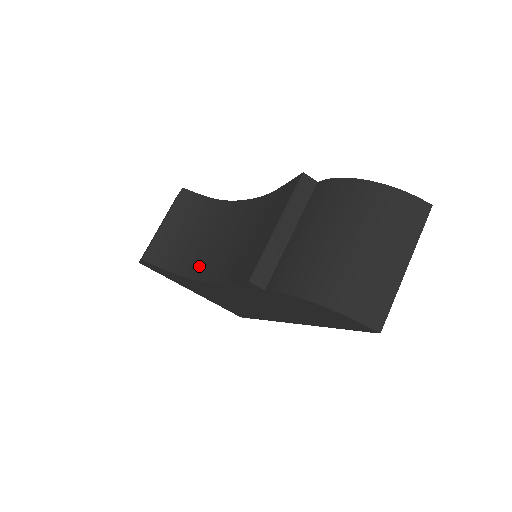
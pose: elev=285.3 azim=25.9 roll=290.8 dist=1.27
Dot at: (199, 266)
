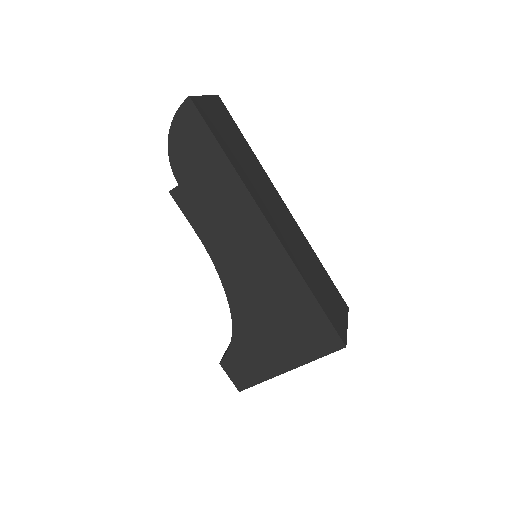
Dot at: occluded
